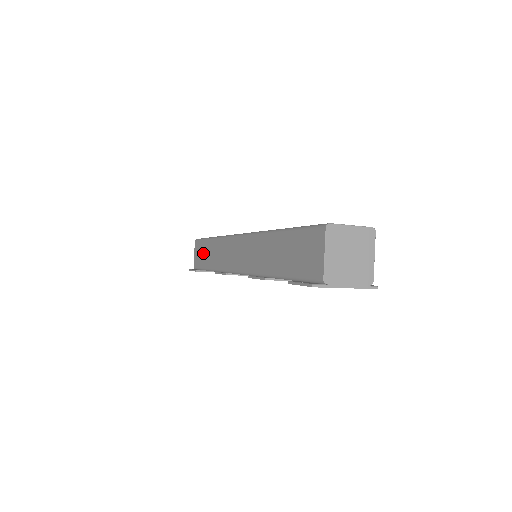
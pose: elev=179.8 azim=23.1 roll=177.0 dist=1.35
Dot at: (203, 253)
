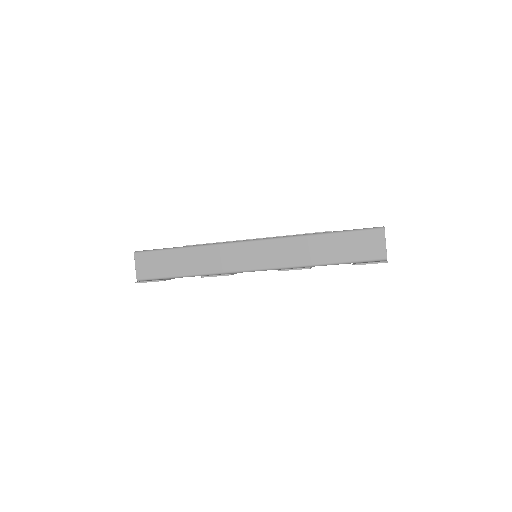
Dot at: (165, 263)
